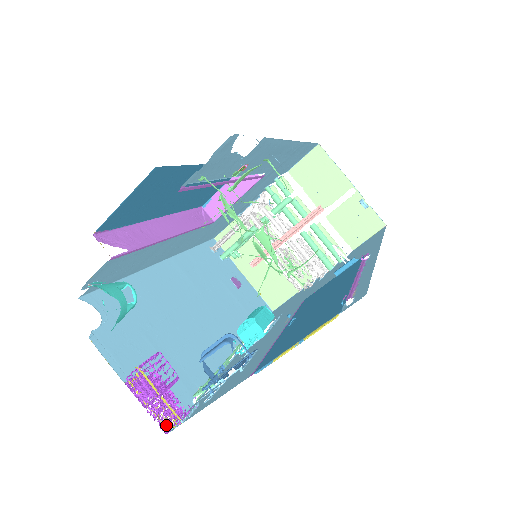
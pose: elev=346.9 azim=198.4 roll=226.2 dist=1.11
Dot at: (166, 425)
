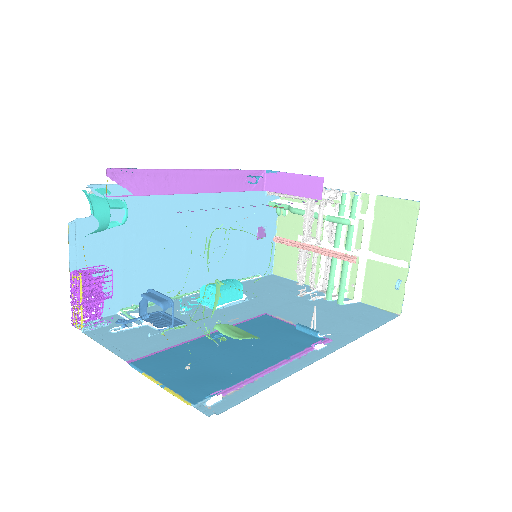
Dot at: (79, 318)
